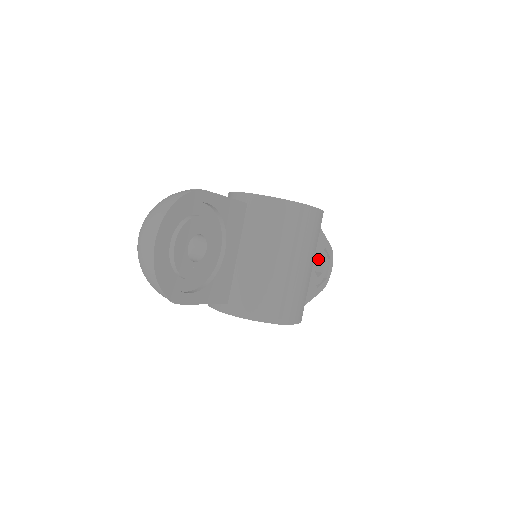
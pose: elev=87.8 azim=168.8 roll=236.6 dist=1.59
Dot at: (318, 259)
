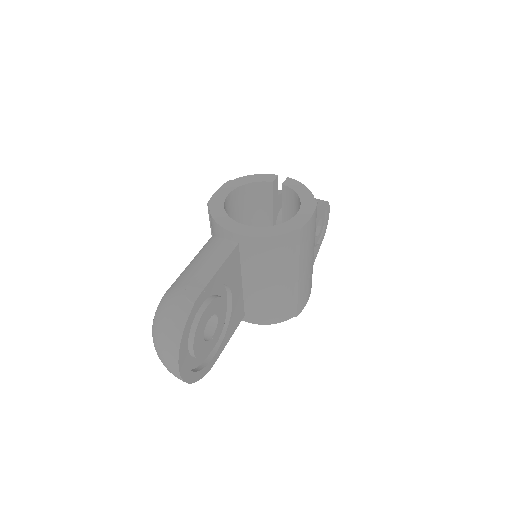
Dot at: (316, 226)
